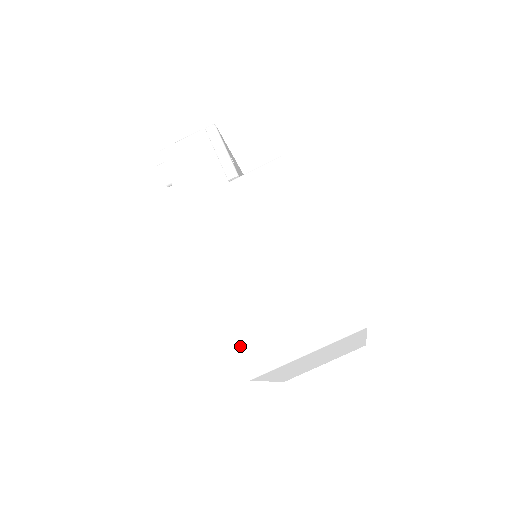
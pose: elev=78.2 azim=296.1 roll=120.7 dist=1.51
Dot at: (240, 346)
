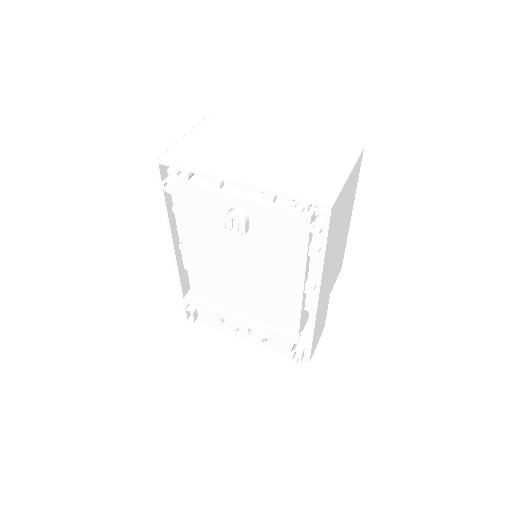
Dot at: (161, 183)
